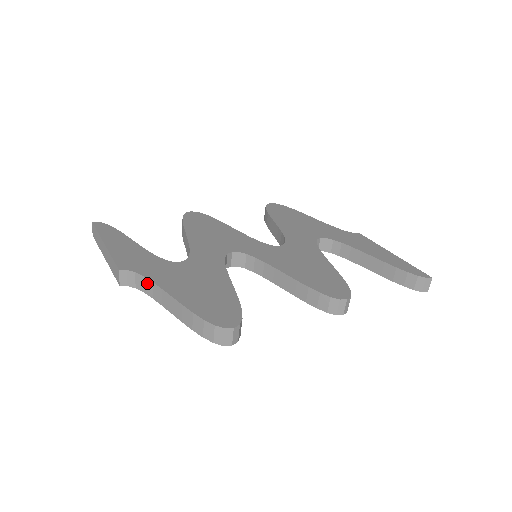
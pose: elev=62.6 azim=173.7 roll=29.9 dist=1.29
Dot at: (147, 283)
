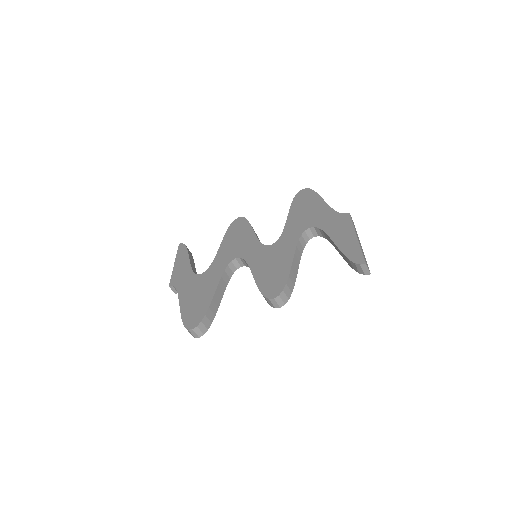
Dot at: occluded
